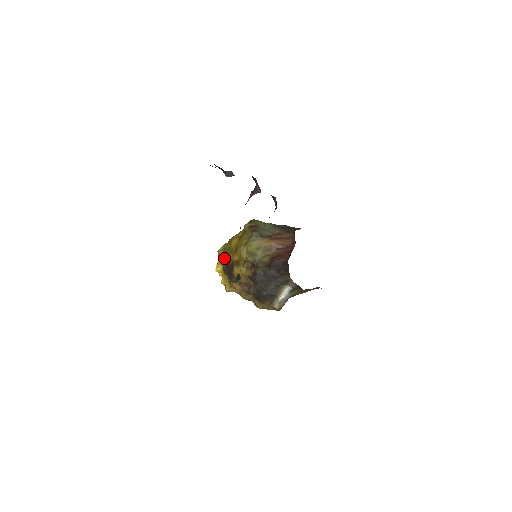
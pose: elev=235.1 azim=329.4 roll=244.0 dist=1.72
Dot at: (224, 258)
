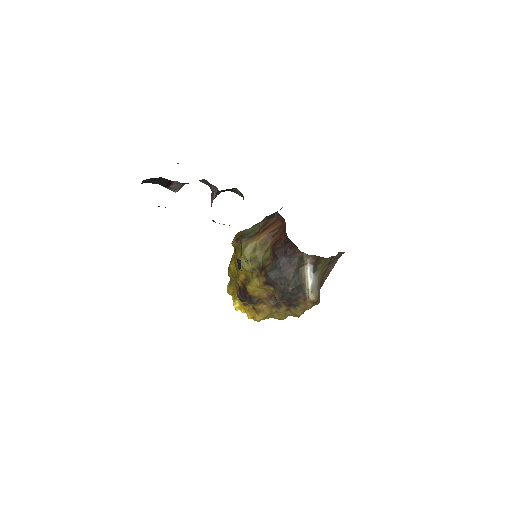
Dot at: (234, 290)
